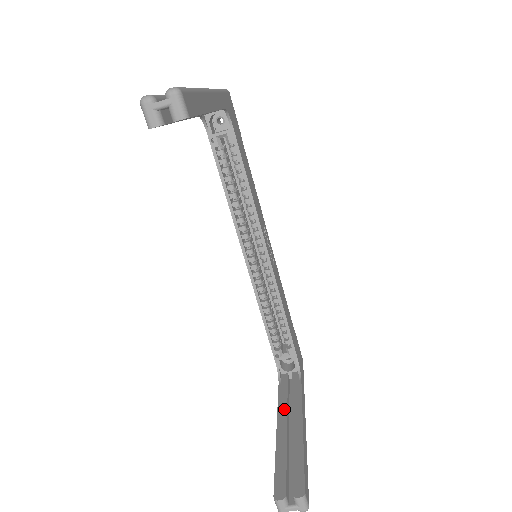
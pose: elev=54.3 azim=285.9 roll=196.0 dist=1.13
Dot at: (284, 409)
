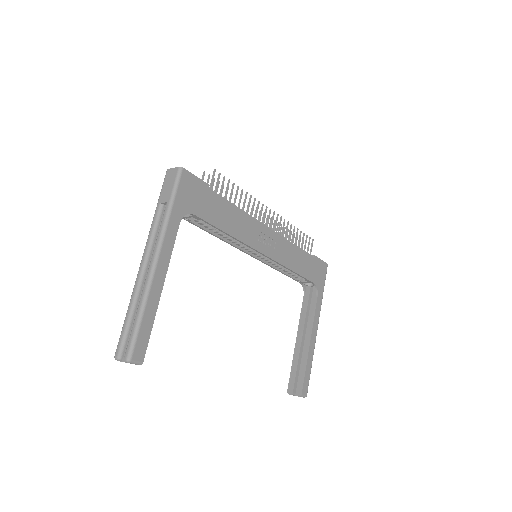
Dot at: (302, 324)
